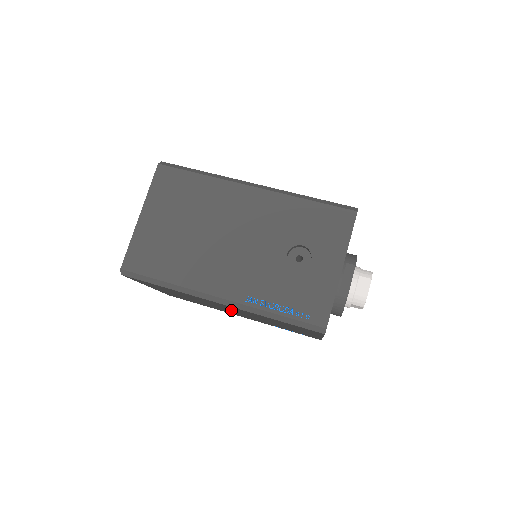
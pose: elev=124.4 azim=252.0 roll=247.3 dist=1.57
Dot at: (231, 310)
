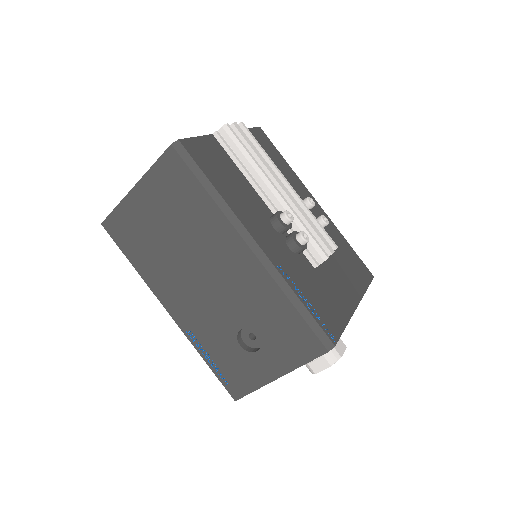
Dot at: occluded
